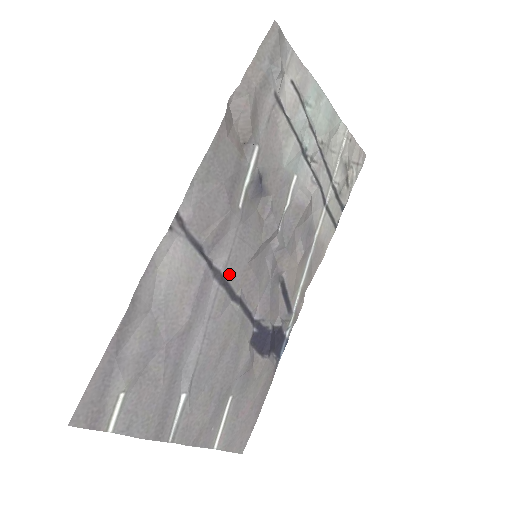
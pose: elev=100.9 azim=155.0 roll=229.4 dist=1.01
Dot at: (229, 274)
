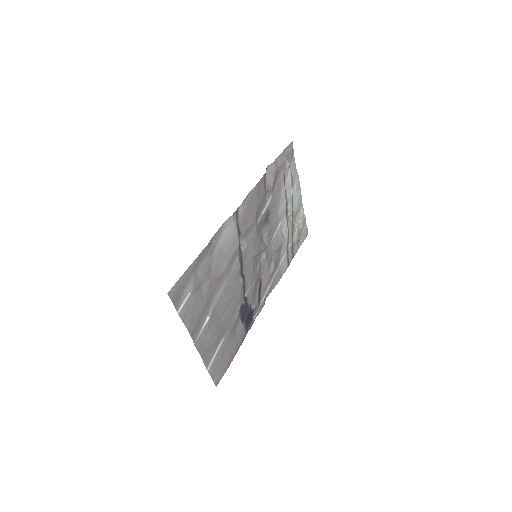
Dot at: (244, 258)
